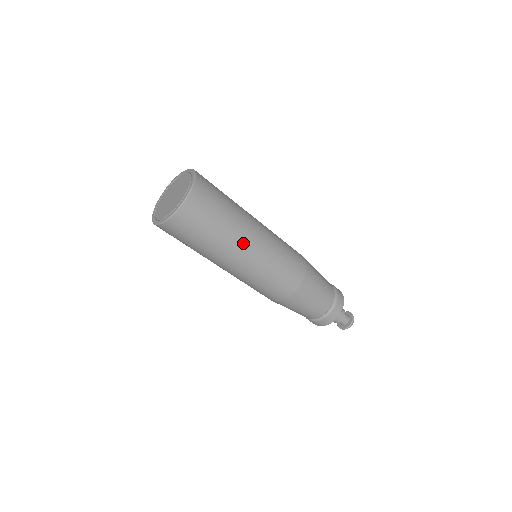
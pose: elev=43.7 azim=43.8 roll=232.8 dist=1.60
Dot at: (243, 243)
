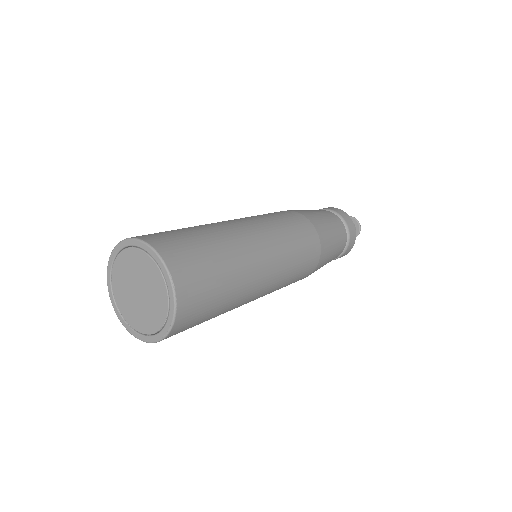
Dot at: (256, 282)
